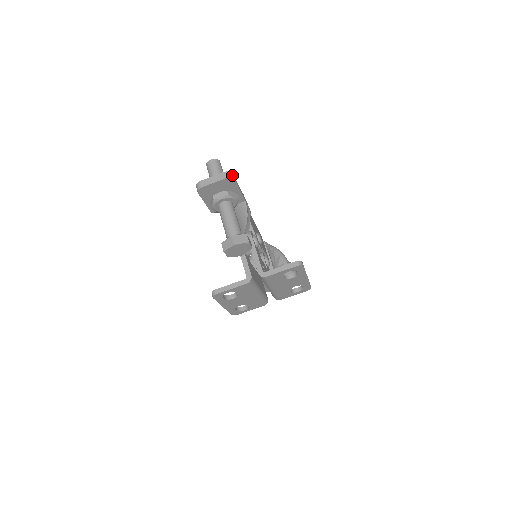
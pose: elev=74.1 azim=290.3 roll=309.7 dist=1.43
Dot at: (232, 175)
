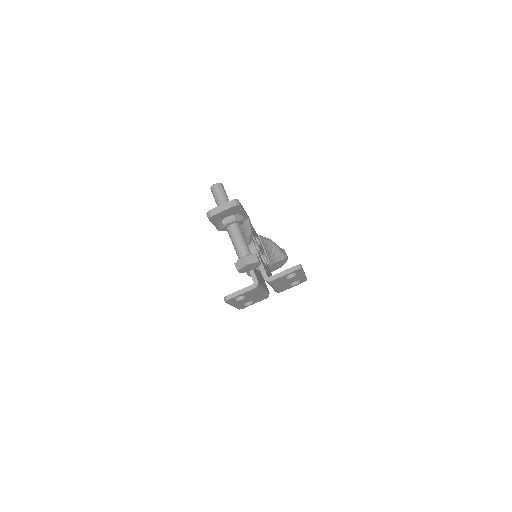
Dot at: (238, 202)
